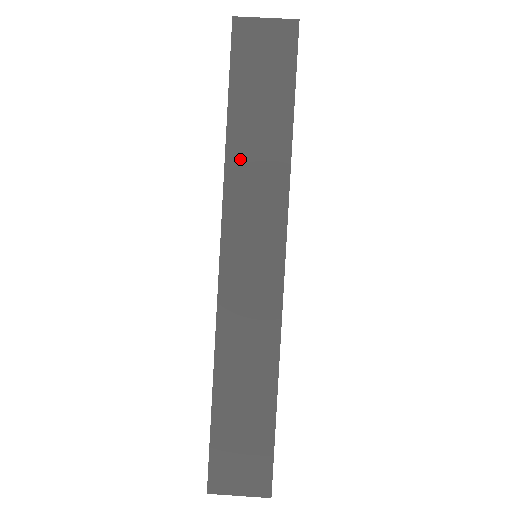
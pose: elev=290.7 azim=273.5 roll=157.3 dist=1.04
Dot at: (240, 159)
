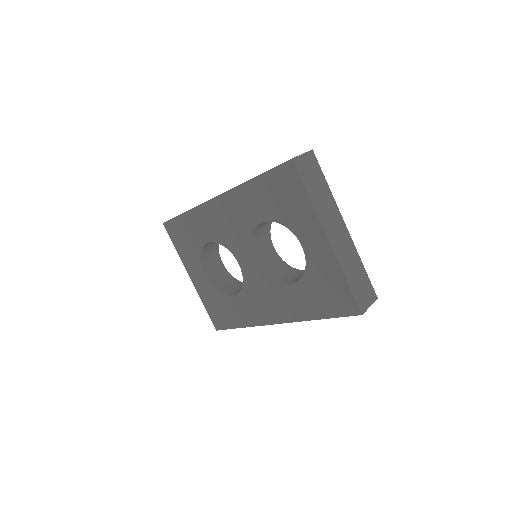
Dot at: occluded
